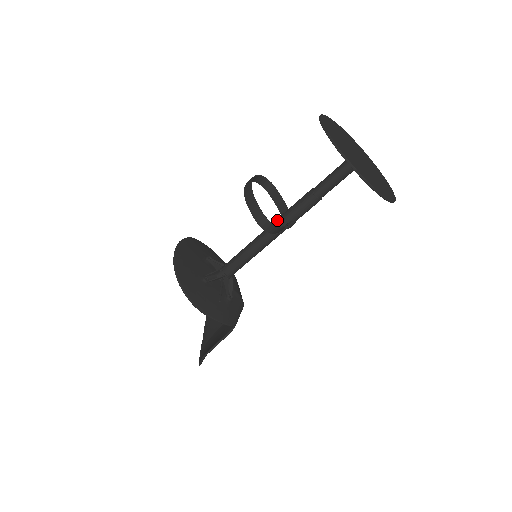
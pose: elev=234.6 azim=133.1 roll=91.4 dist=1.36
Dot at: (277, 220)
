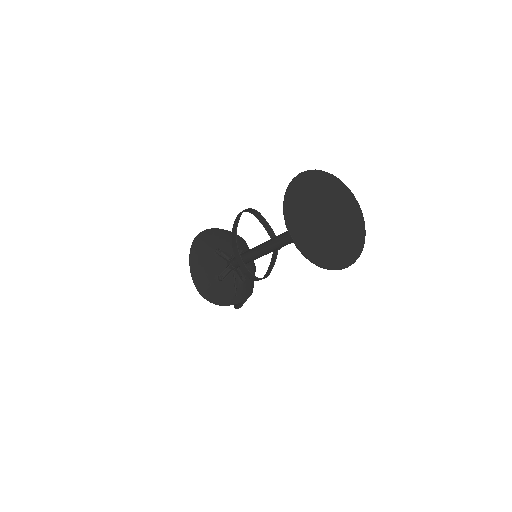
Dot at: (266, 246)
